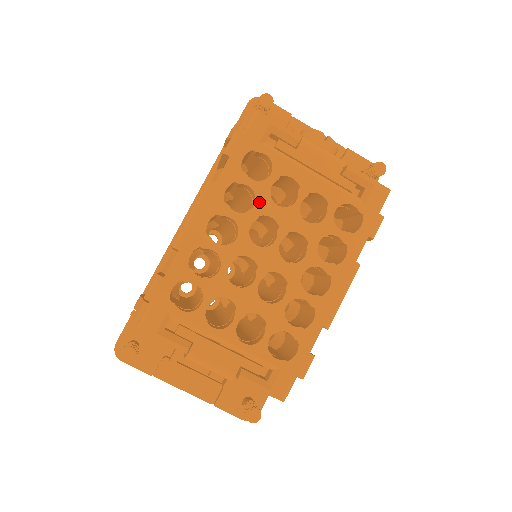
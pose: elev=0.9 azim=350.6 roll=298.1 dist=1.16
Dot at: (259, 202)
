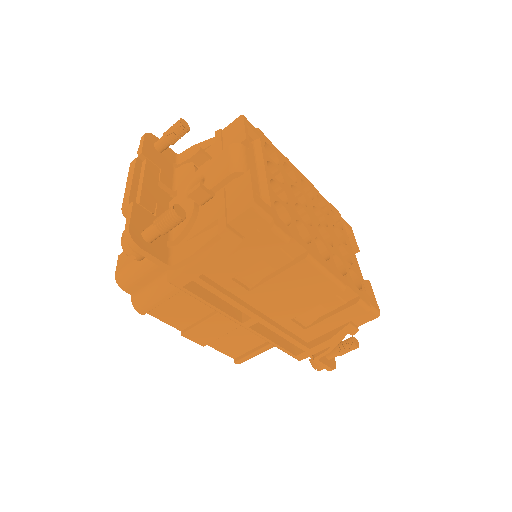
Dot at: (328, 217)
